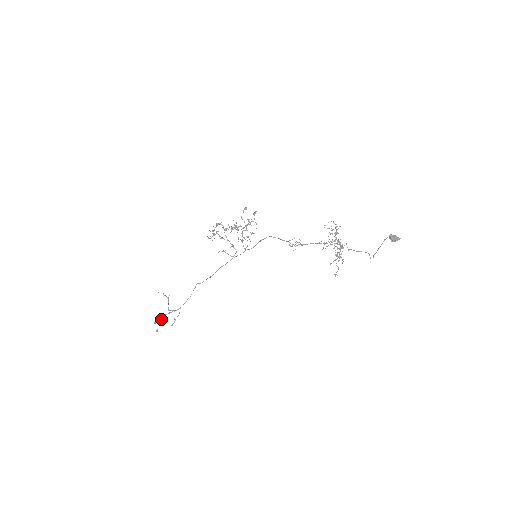
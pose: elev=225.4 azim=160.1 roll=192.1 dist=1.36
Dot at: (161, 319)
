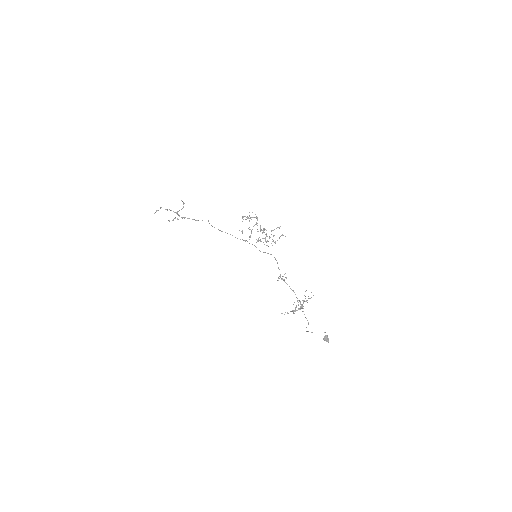
Dot at: (166, 209)
